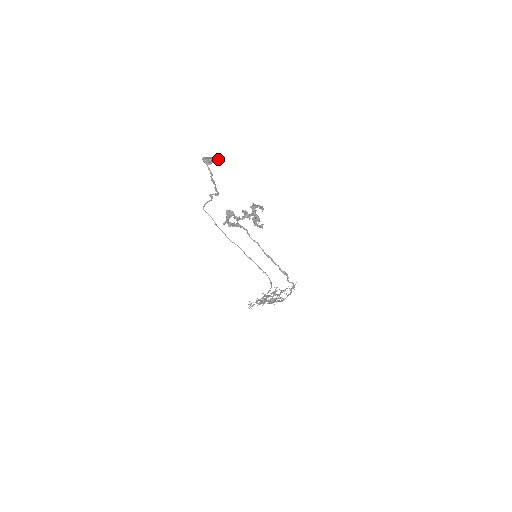
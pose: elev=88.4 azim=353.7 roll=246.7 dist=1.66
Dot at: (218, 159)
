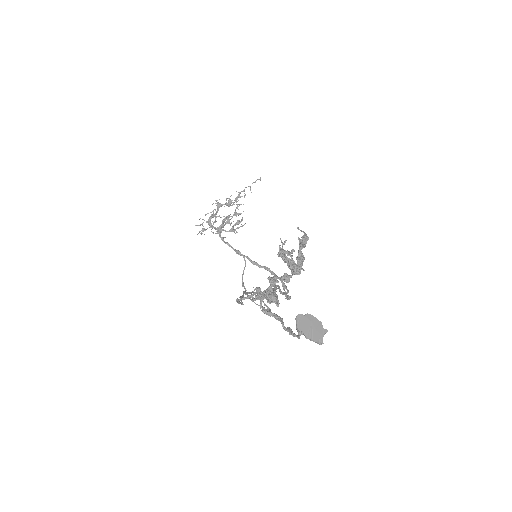
Dot at: occluded
